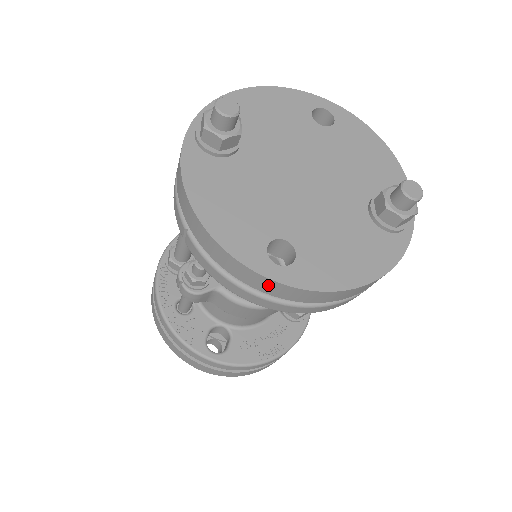
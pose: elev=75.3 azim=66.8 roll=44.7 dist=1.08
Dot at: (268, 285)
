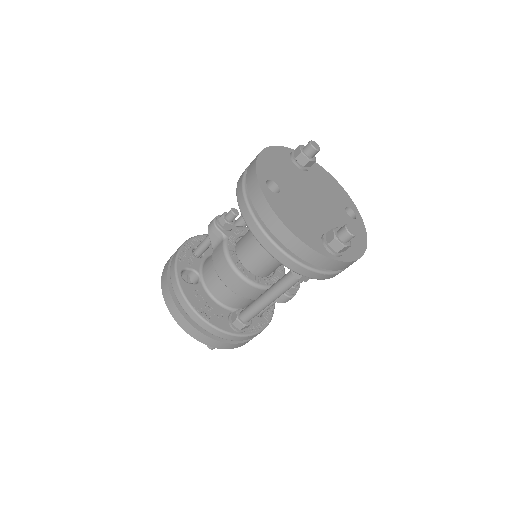
Dot at: (254, 186)
